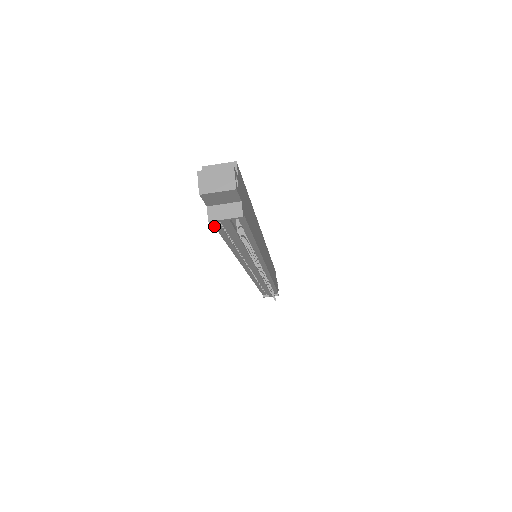
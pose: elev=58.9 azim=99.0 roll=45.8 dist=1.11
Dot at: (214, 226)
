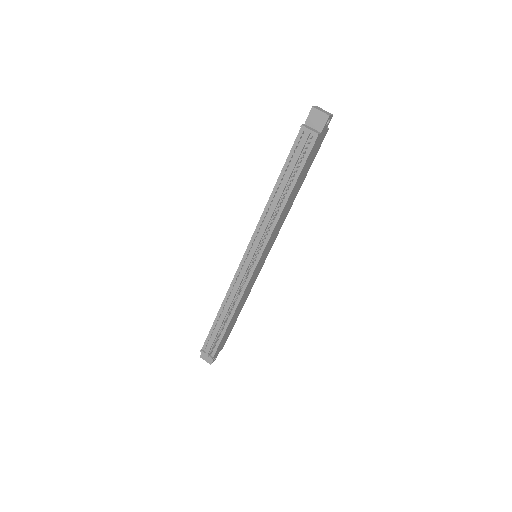
Dot at: (295, 141)
